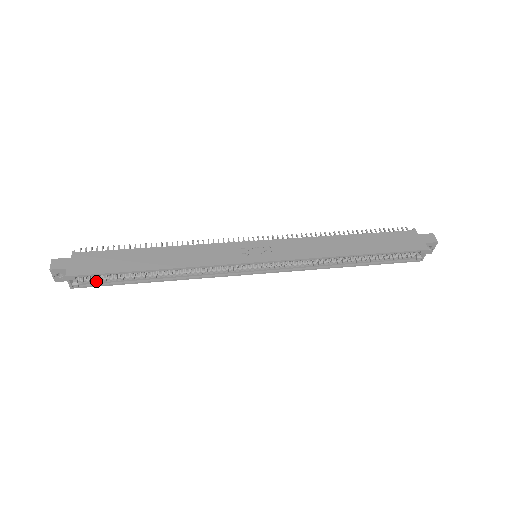
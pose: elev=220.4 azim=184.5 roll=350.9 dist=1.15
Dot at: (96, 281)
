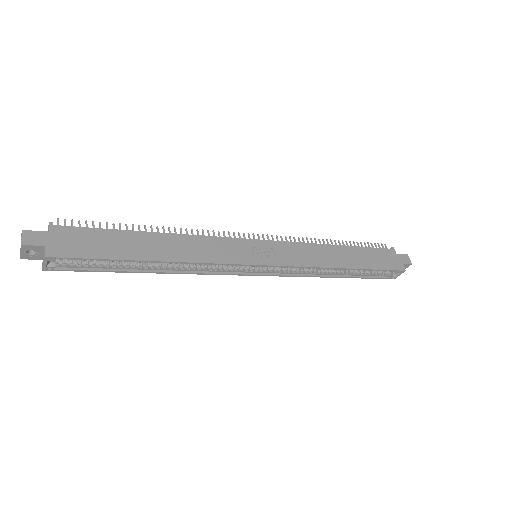
Dot at: (77, 265)
